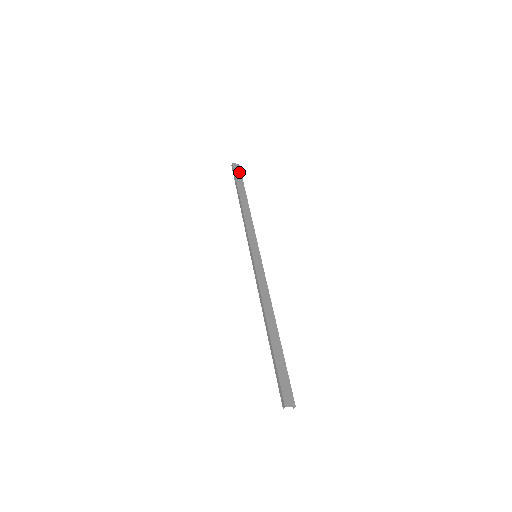
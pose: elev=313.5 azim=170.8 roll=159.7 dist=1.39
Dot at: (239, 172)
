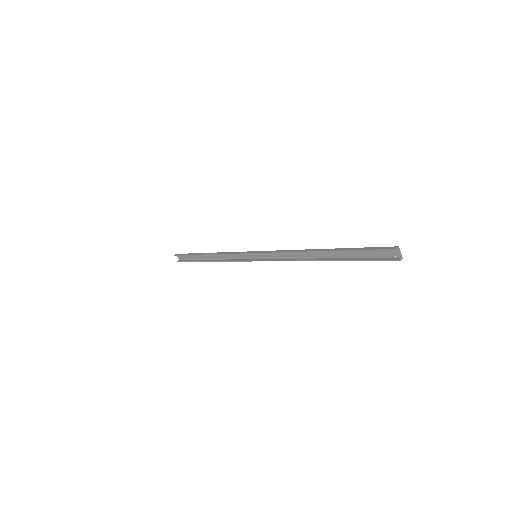
Dot at: (186, 258)
